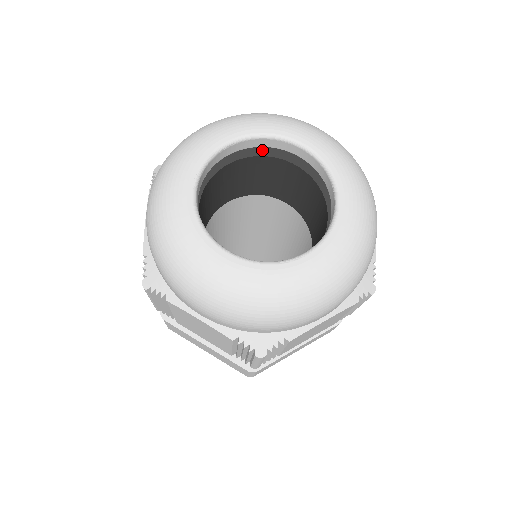
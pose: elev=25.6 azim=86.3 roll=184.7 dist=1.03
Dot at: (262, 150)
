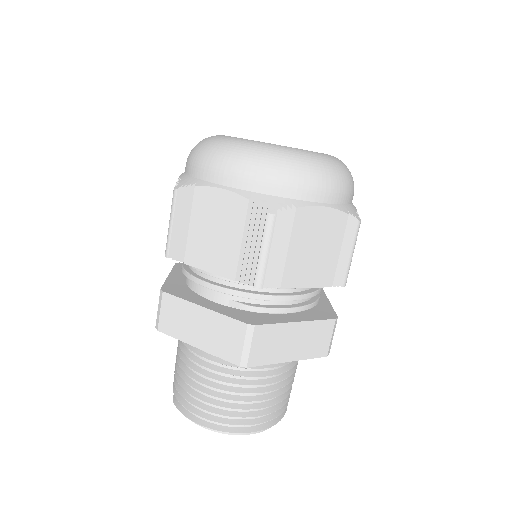
Dot at: occluded
